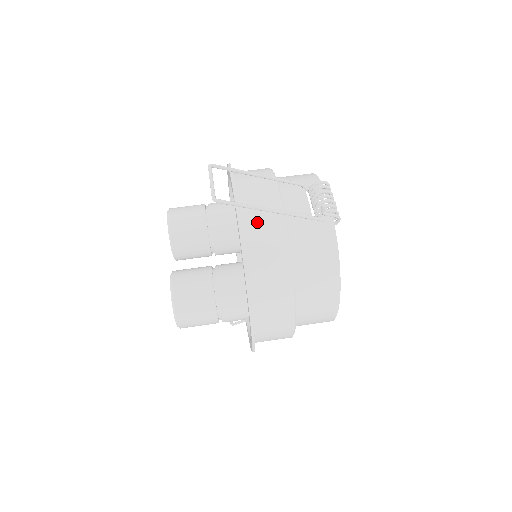
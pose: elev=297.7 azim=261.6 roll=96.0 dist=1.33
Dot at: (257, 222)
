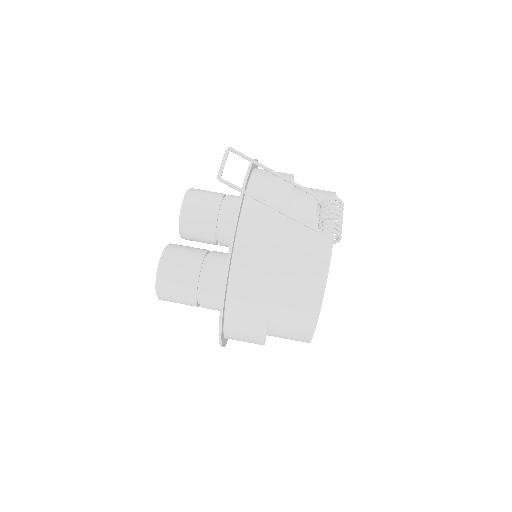
Dot at: (257, 215)
